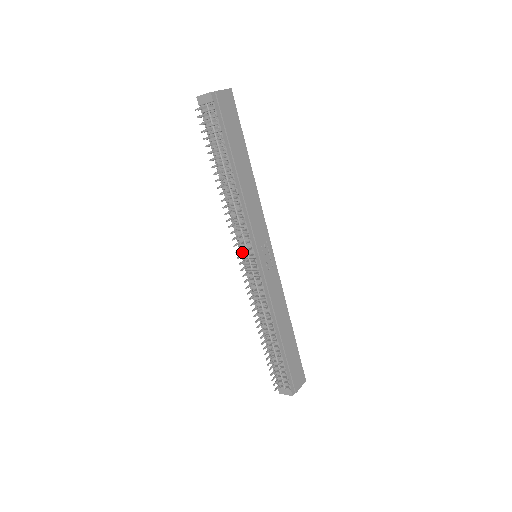
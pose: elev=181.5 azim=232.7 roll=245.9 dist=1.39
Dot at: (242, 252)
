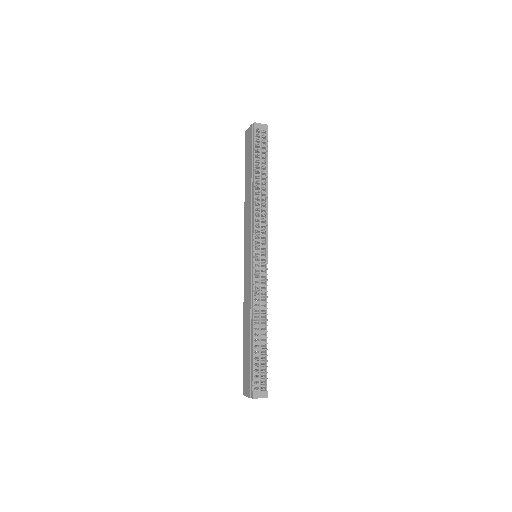
Dot at: (256, 246)
